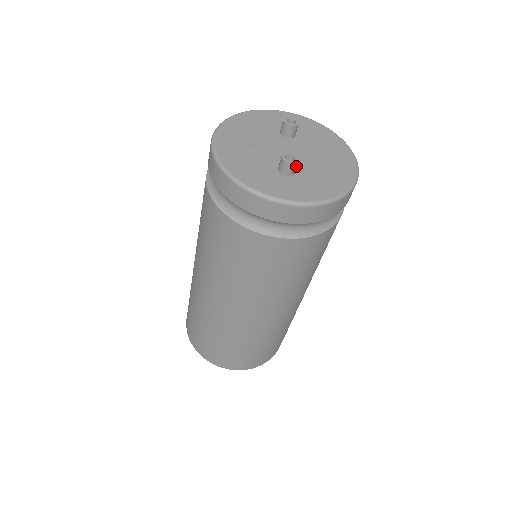
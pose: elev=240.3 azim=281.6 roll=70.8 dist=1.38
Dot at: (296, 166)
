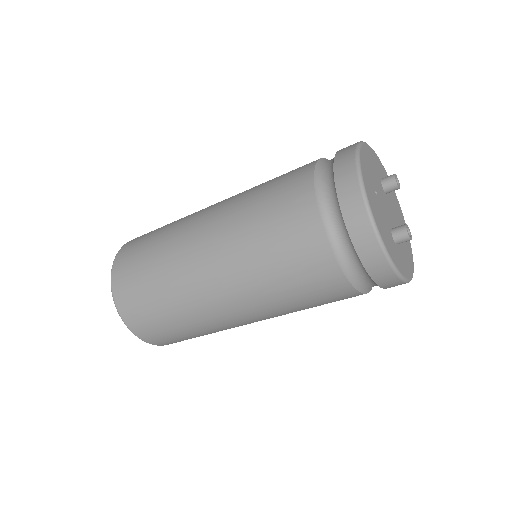
Dot at: occluded
